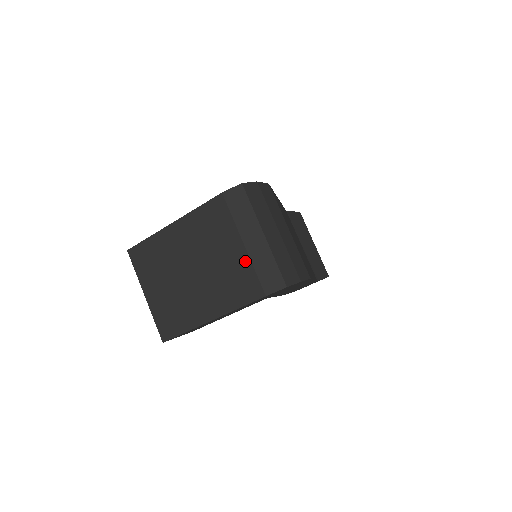
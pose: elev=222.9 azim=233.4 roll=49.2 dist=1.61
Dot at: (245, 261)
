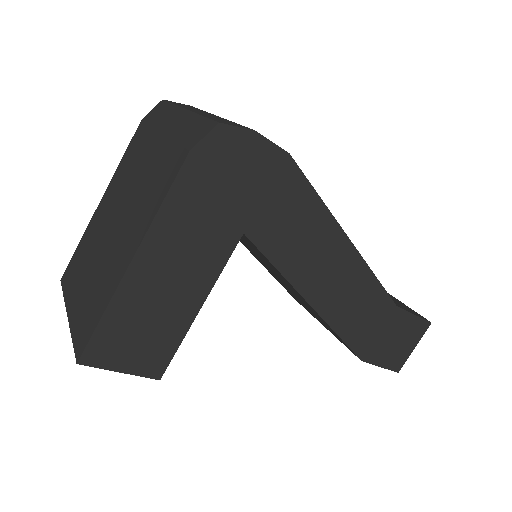
Dot at: (164, 146)
